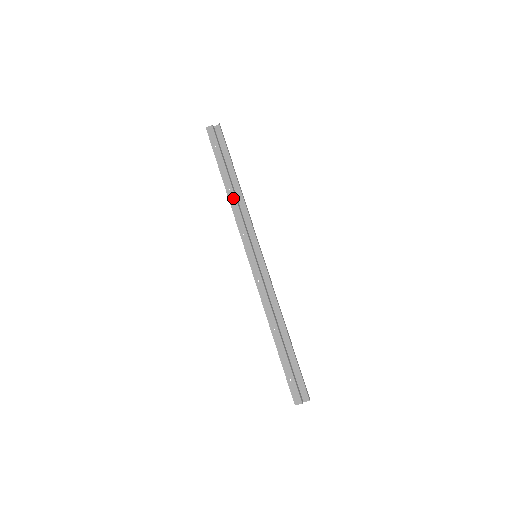
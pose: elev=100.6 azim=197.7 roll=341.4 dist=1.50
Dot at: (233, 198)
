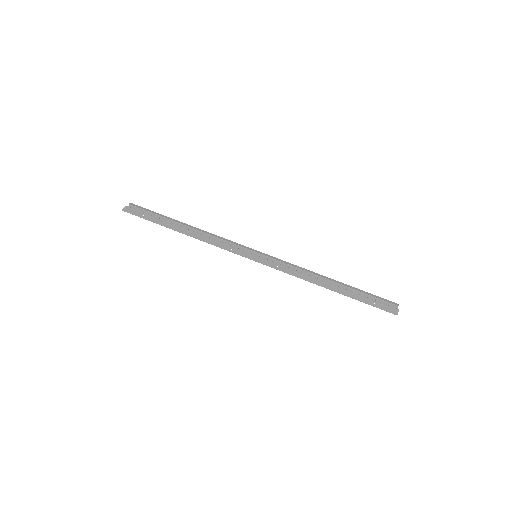
Dot at: (197, 235)
